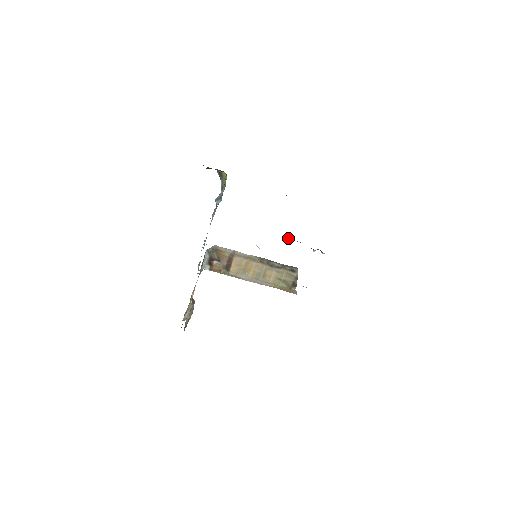
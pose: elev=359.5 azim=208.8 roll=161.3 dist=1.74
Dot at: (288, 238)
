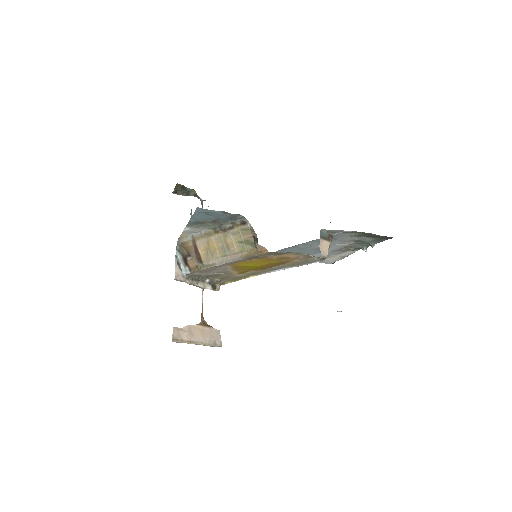
Dot at: (339, 255)
